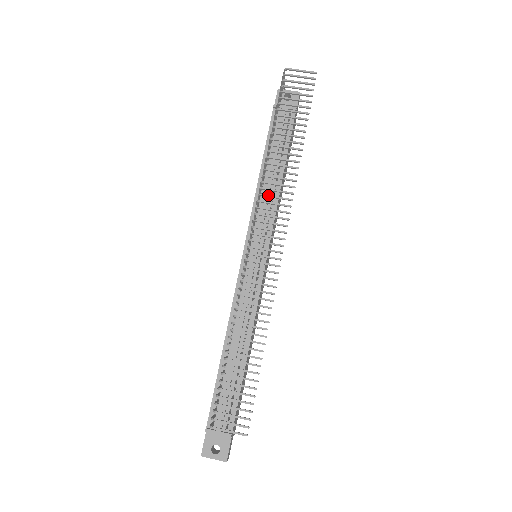
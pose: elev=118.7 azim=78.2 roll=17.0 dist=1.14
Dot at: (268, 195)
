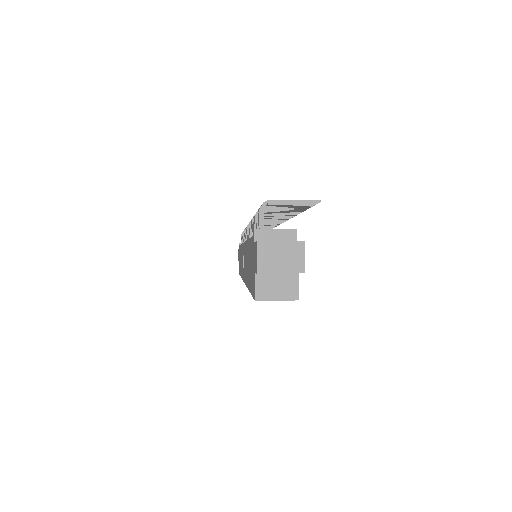
Dot at: occluded
